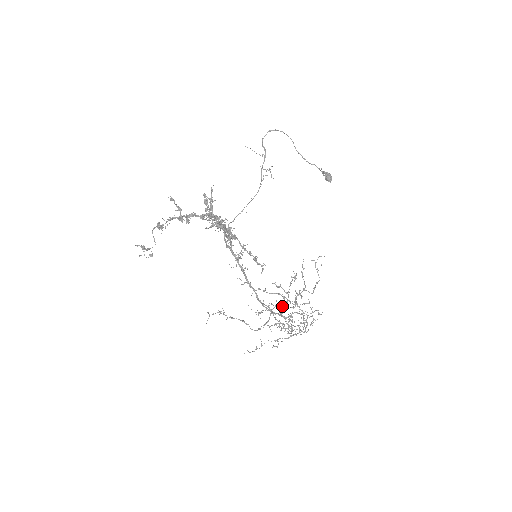
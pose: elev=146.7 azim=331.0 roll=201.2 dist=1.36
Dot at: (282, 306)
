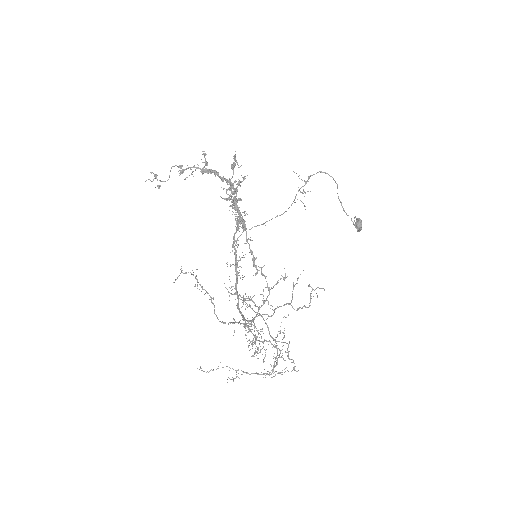
Dot at: occluded
